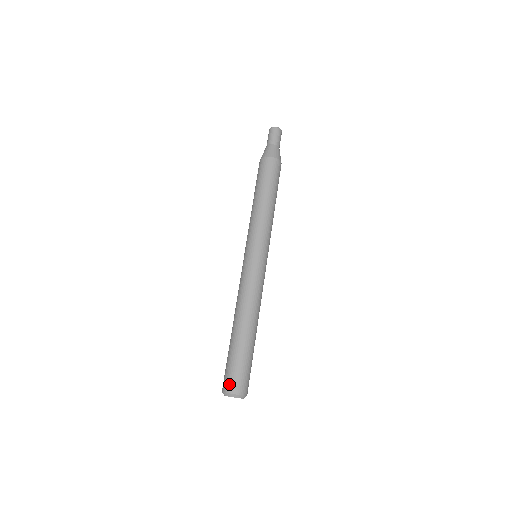
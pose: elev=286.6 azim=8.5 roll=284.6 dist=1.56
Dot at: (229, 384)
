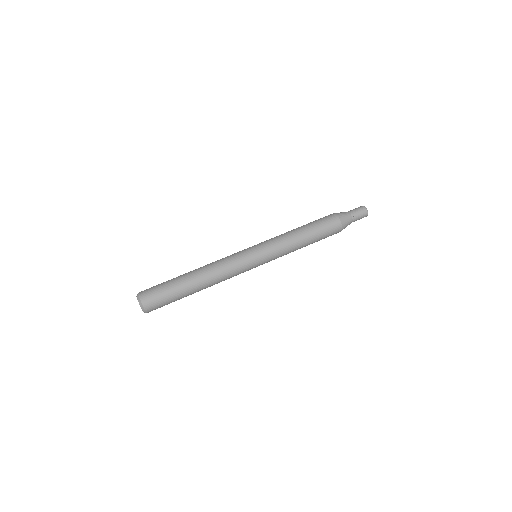
Dot at: (145, 290)
